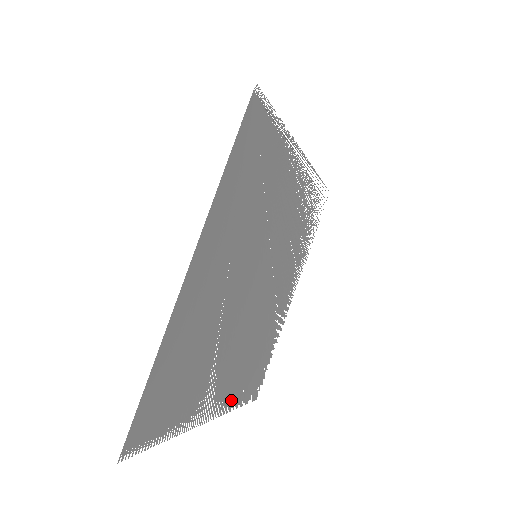
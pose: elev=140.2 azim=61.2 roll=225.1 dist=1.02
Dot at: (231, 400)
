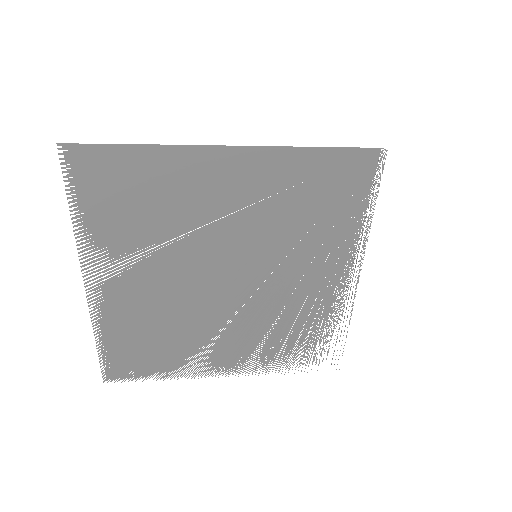
Dot at: occluded
